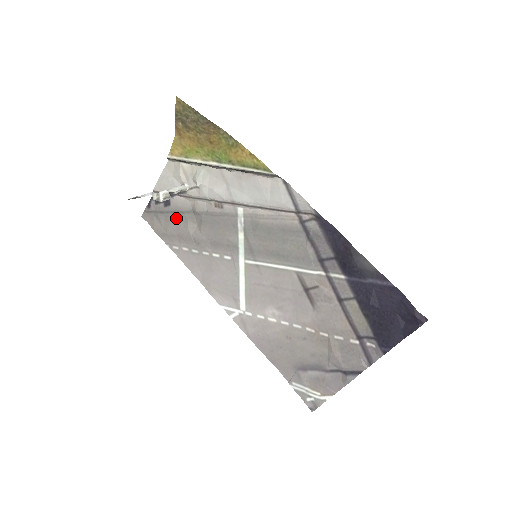
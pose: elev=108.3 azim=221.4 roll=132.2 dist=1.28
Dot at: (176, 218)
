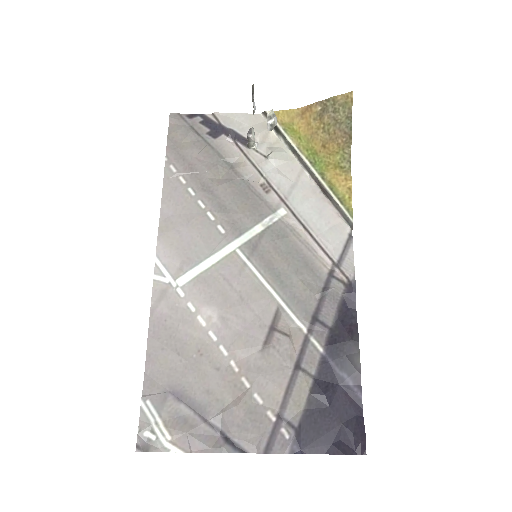
Dot at: (207, 152)
